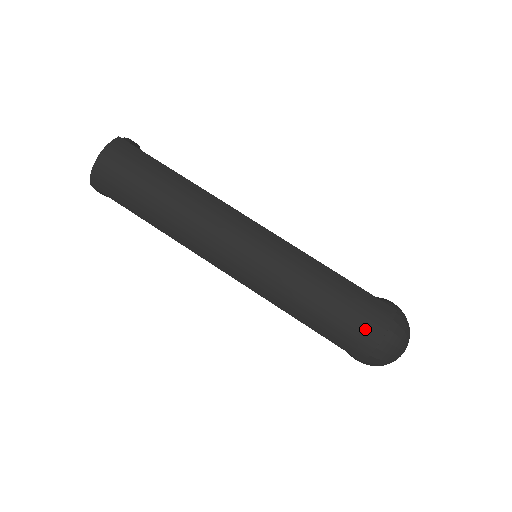
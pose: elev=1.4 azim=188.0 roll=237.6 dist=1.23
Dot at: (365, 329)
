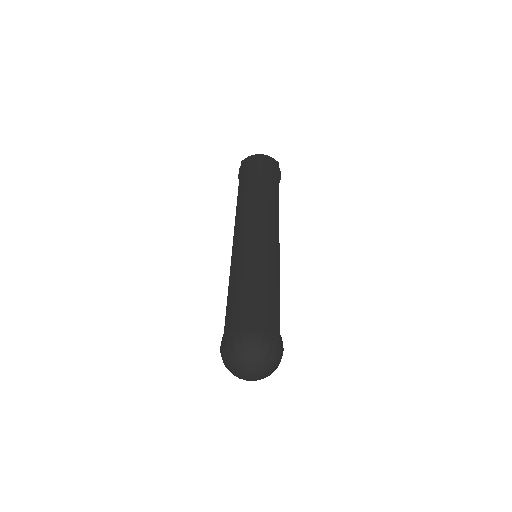
Dot at: (252, 317)
